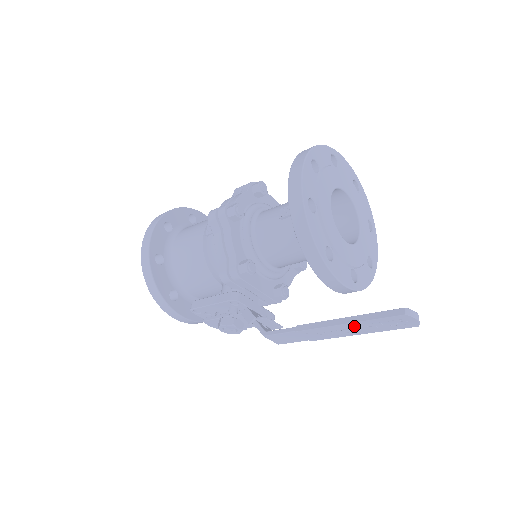
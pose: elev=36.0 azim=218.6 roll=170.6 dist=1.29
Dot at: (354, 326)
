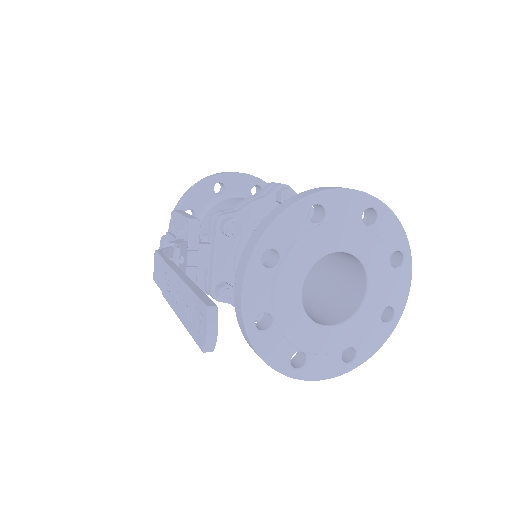
Dot at: (183, 291)
